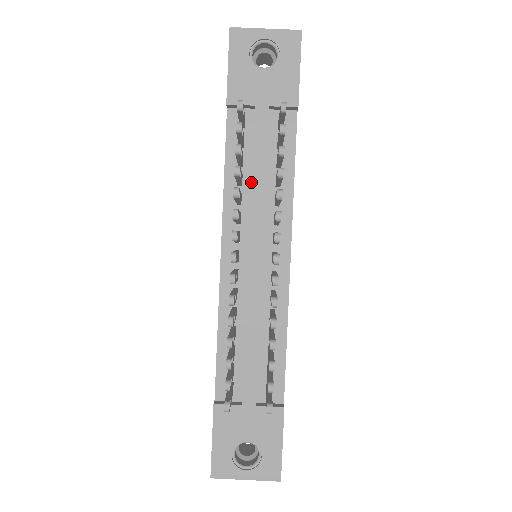
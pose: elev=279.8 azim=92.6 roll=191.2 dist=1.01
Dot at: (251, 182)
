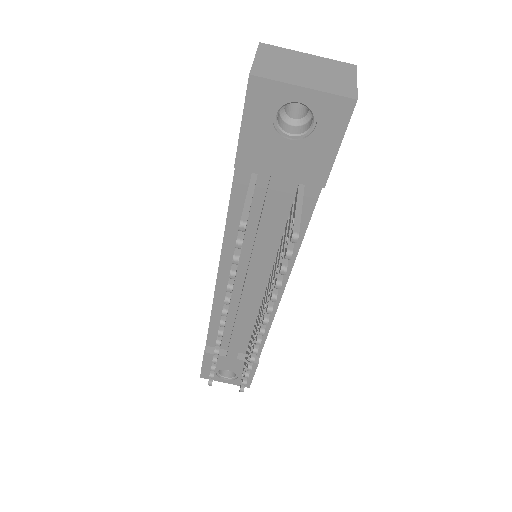
Dot at: (255, 232)
